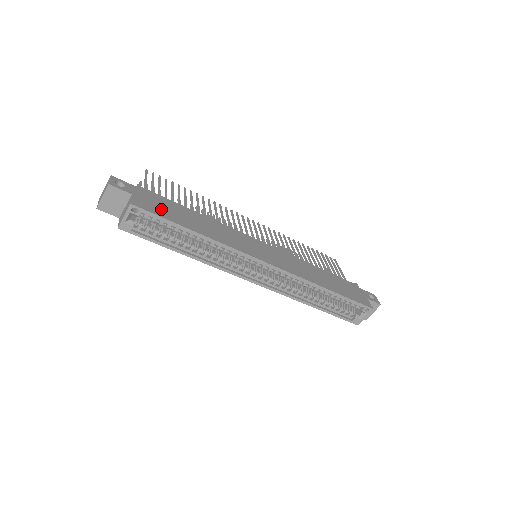
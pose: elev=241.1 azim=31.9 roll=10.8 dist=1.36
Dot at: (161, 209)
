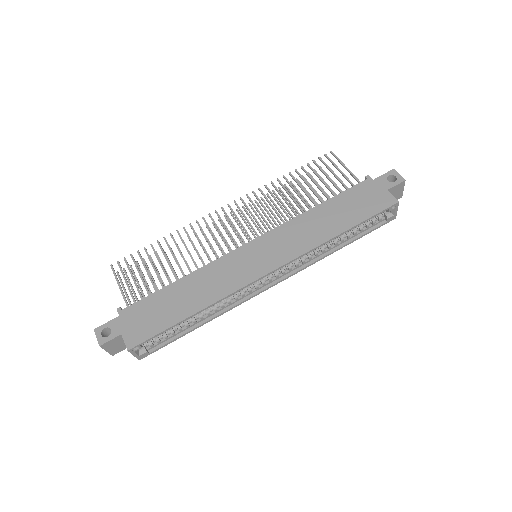
Dot at: (151, 322)
